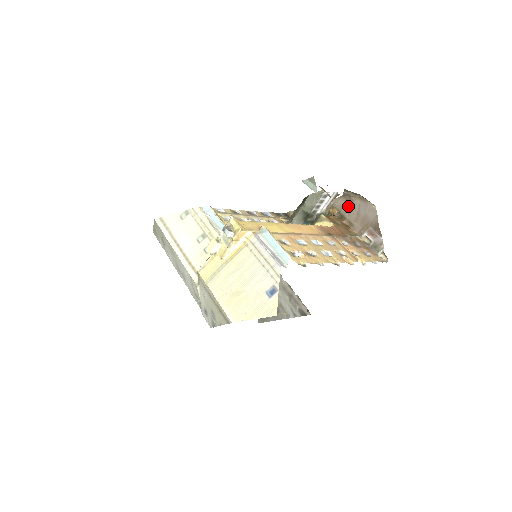
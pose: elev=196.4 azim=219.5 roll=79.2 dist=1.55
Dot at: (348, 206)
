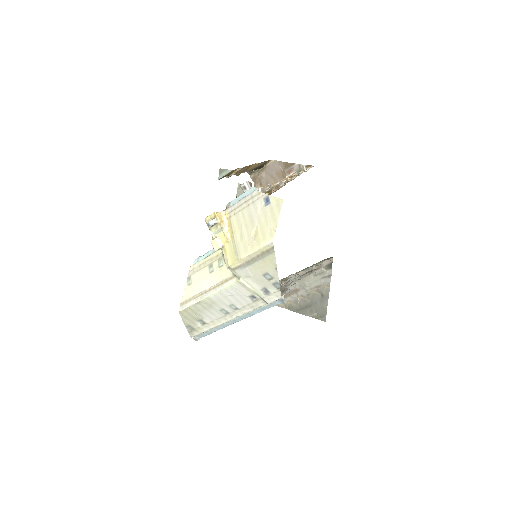
Dot at: (264, 184)
